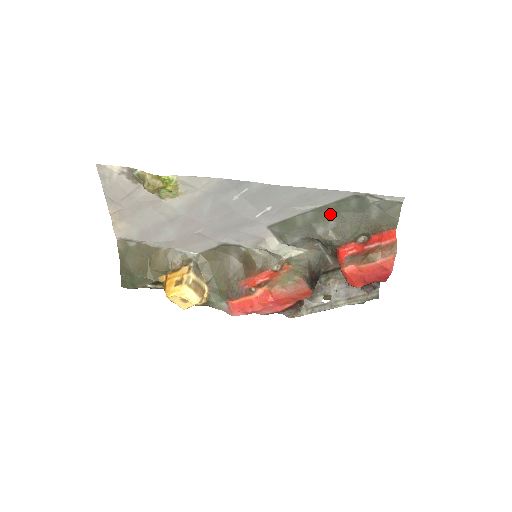
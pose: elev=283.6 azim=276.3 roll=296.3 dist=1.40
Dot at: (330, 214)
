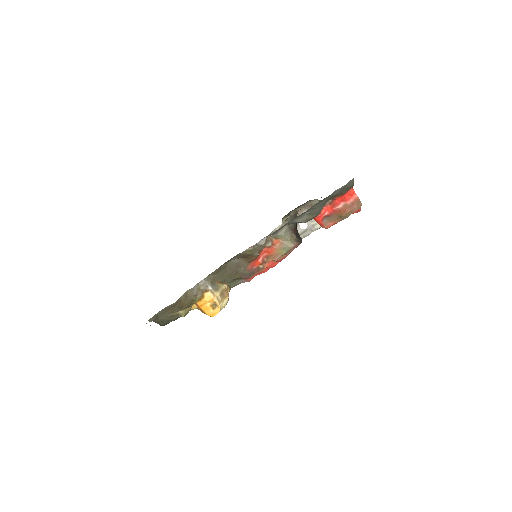
Dot at: (304, 212)
